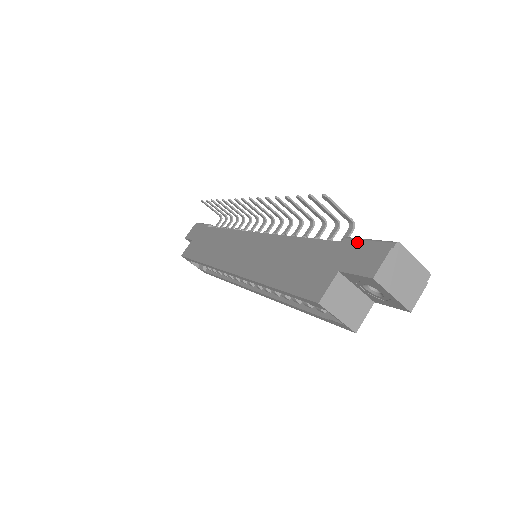
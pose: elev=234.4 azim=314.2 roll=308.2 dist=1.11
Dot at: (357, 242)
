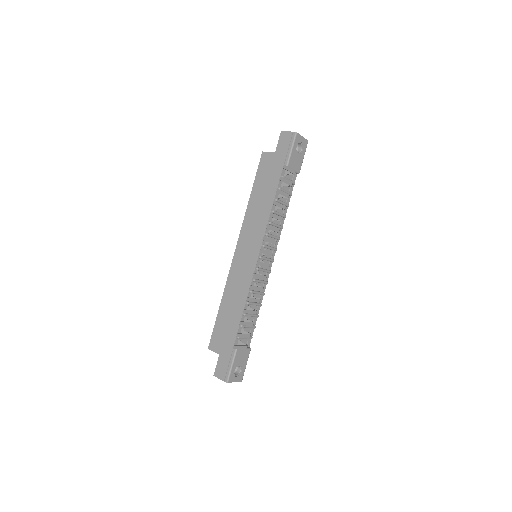
Dot at: (231, 359)
